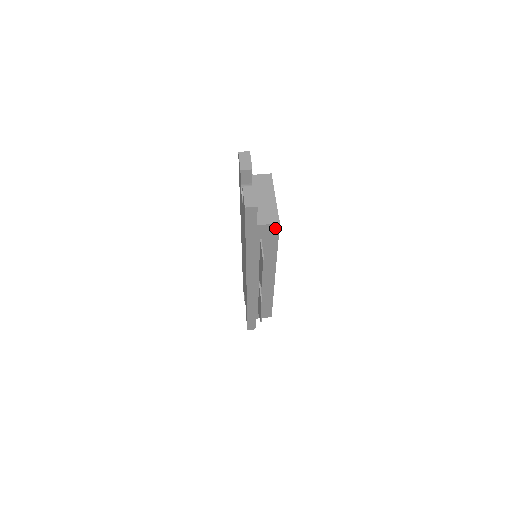
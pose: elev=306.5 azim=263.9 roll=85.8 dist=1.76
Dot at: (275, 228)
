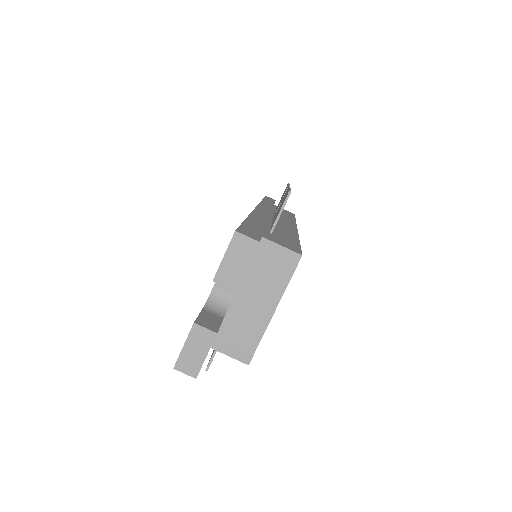
Dot at: occluded
